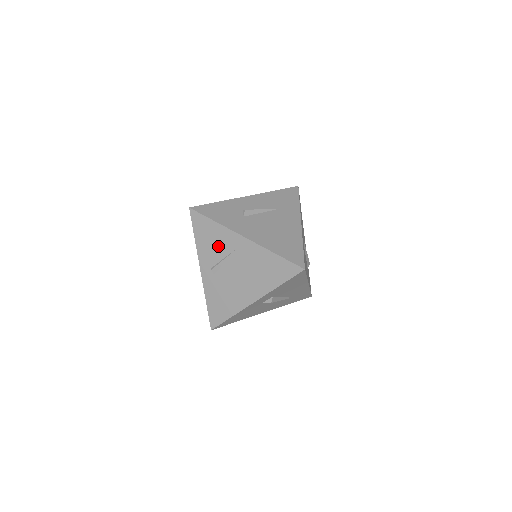
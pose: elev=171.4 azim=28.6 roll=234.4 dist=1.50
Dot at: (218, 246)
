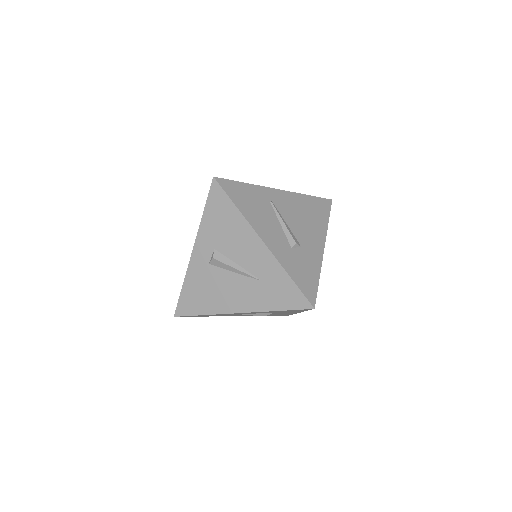
Dot at: occluded
